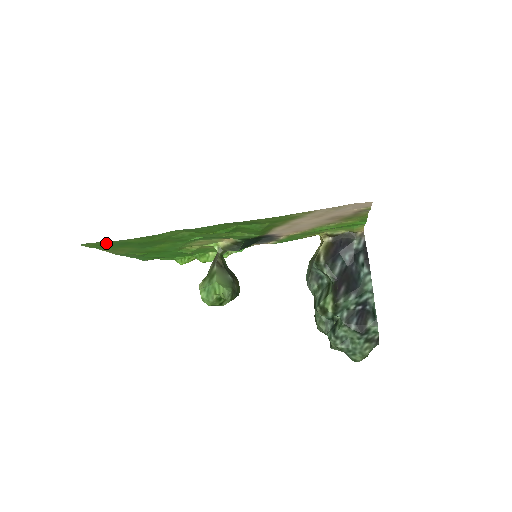
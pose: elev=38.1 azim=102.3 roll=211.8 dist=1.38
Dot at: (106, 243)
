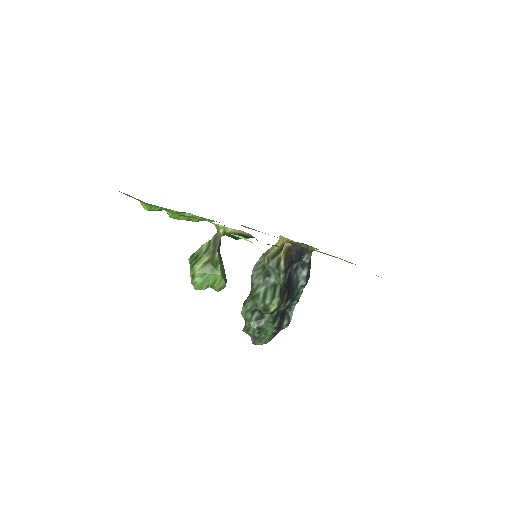
Dot at: occluded
